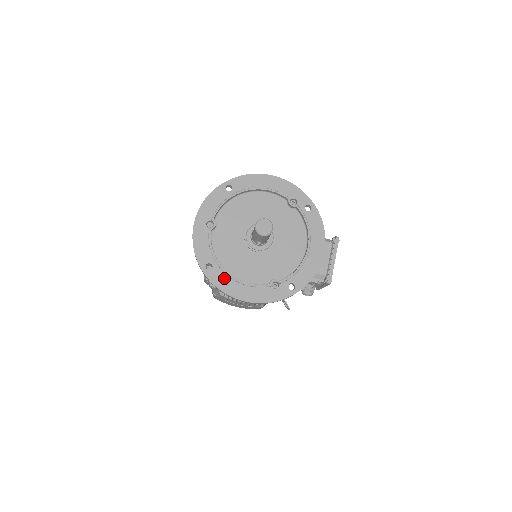
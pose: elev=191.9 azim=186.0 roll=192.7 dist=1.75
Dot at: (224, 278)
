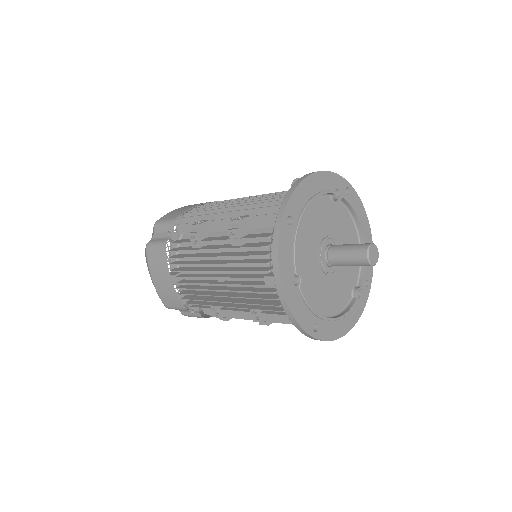
Dot at: (329, 326)
